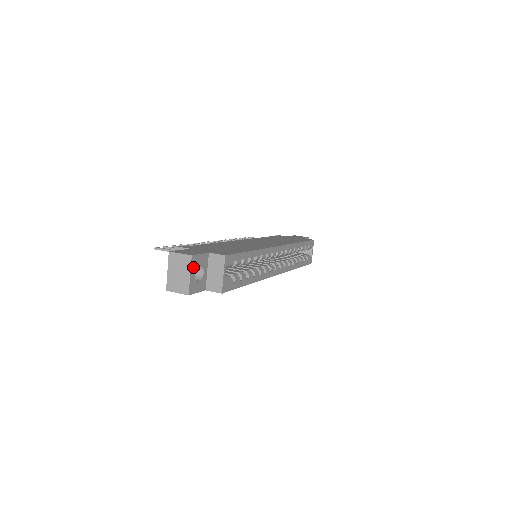
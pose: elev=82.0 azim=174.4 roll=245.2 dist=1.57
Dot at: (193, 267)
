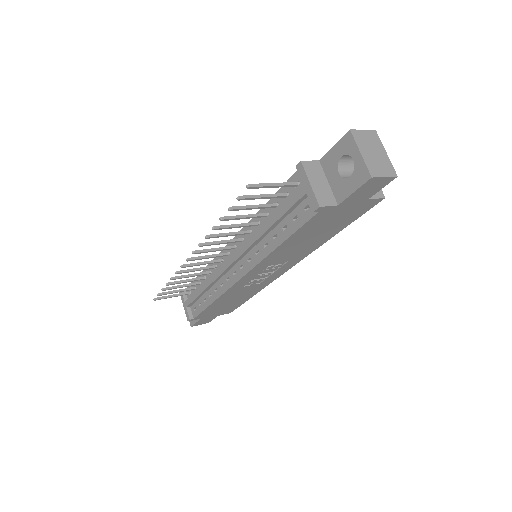
Dot at: occluded
